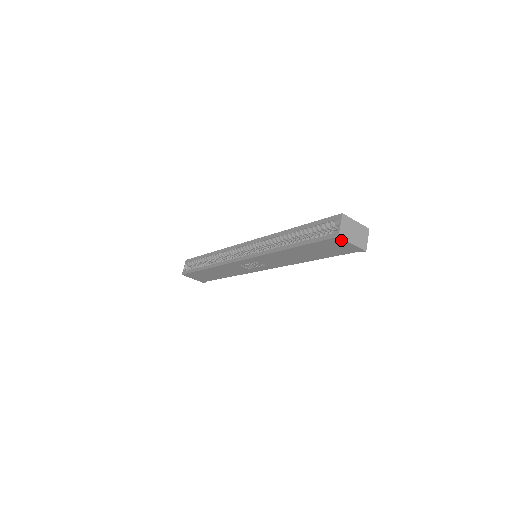
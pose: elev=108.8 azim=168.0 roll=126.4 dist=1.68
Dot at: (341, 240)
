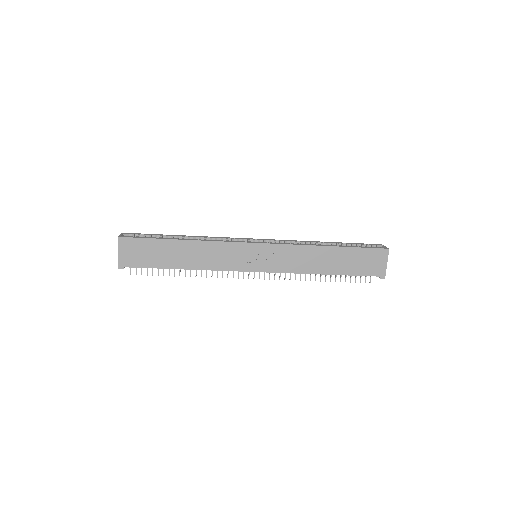
Dot at: (385, 254)
